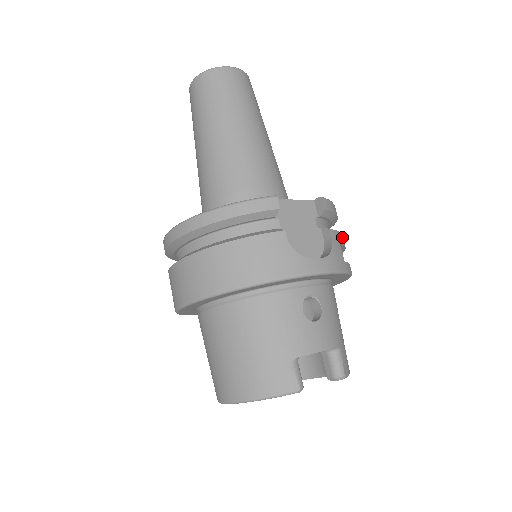
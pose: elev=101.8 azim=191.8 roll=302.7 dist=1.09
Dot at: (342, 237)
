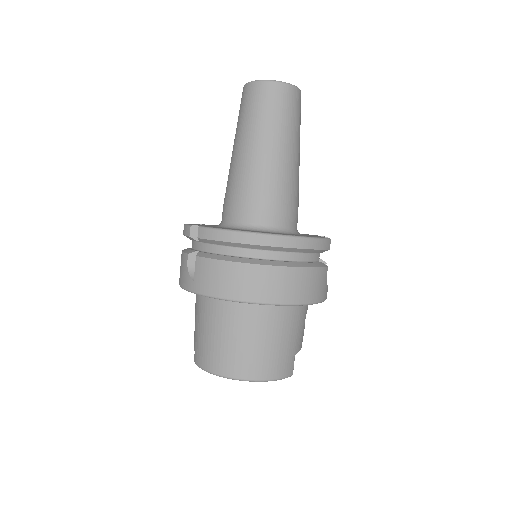
Dot at: occluded
